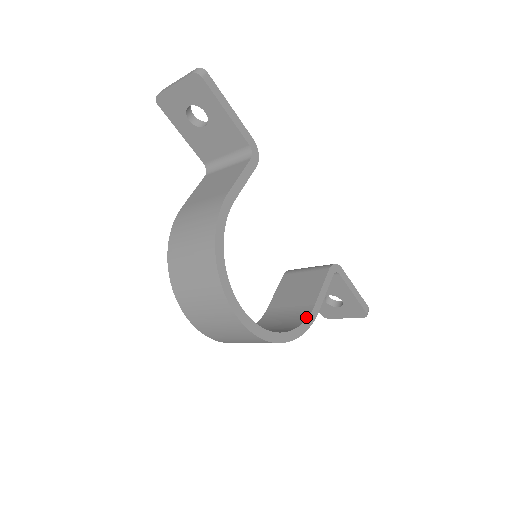
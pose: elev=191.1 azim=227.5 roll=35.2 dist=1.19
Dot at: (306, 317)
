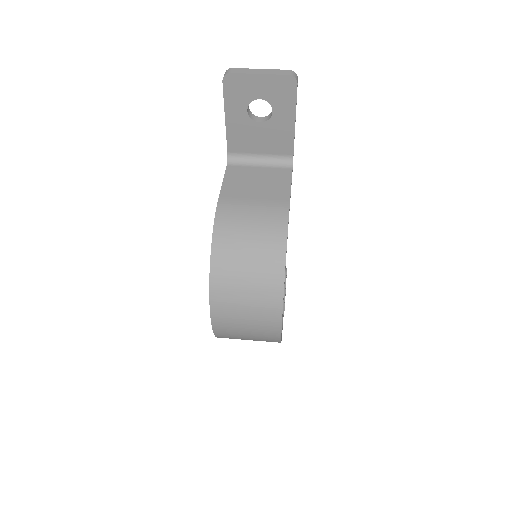
Dot at: (282, 317)
